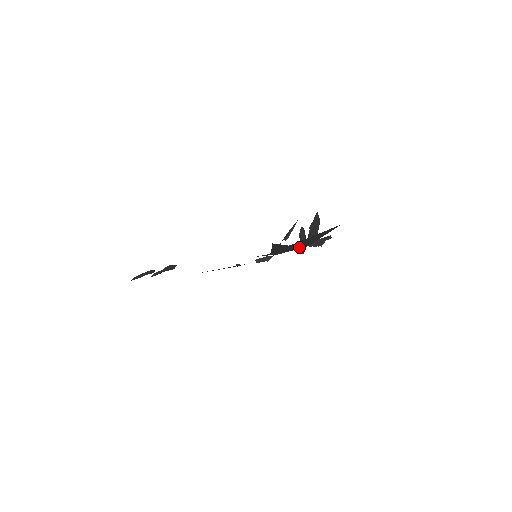
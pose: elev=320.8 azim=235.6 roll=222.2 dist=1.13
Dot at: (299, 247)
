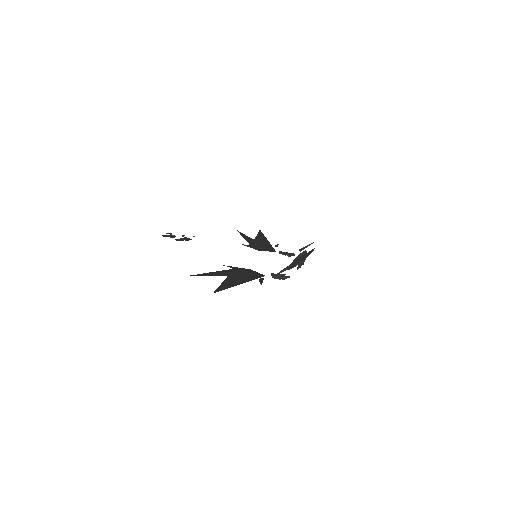
Dot at: (255, 275)
